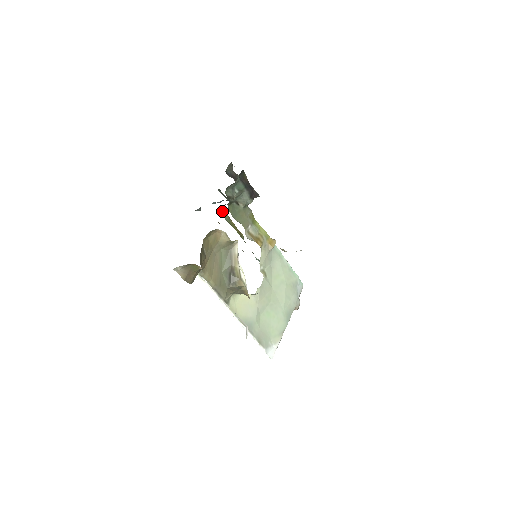
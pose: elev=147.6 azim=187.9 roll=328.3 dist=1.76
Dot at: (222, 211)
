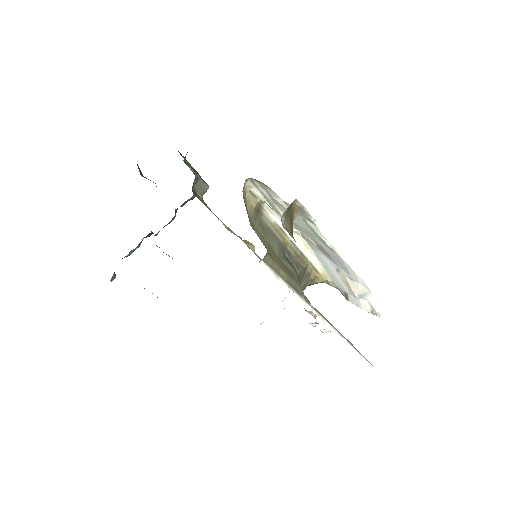
Dot at: (157, 246)
